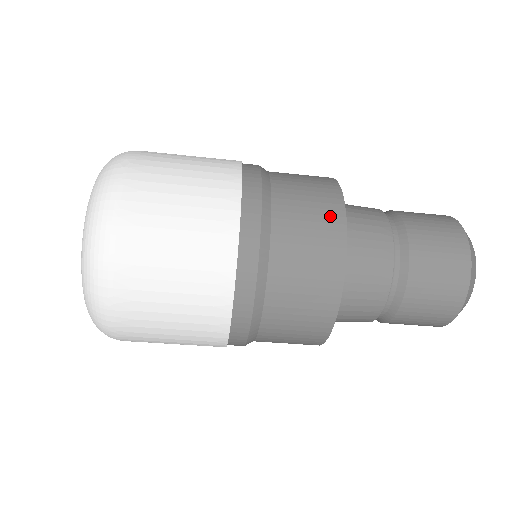
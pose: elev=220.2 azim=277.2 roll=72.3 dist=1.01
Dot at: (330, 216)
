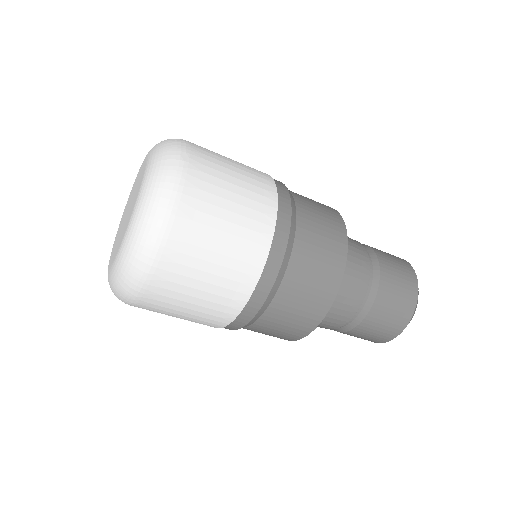
Dot at: (336, 247)
